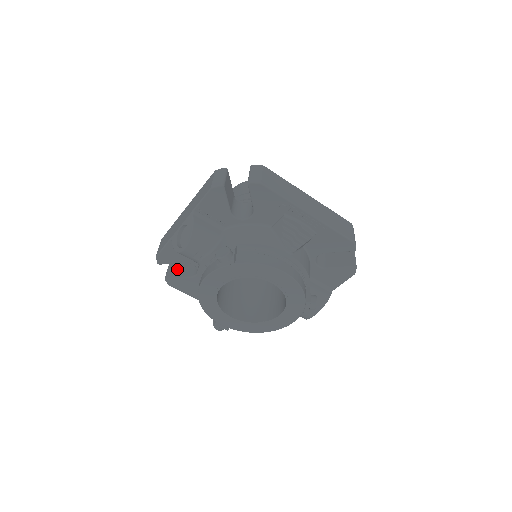
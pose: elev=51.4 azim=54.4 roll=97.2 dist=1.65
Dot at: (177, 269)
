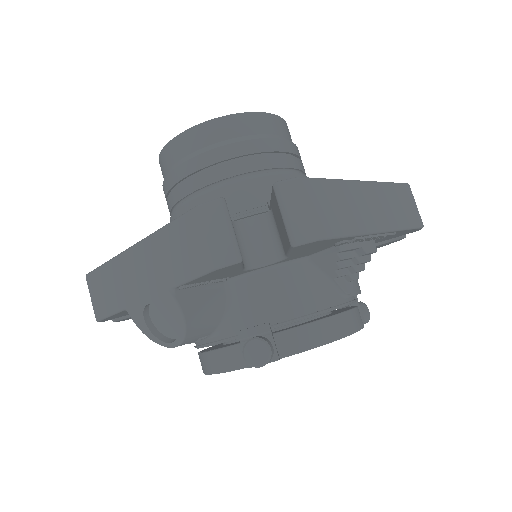
Dot at: occluded
